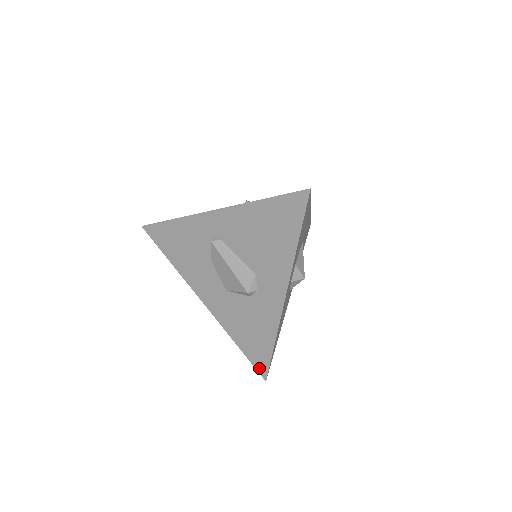
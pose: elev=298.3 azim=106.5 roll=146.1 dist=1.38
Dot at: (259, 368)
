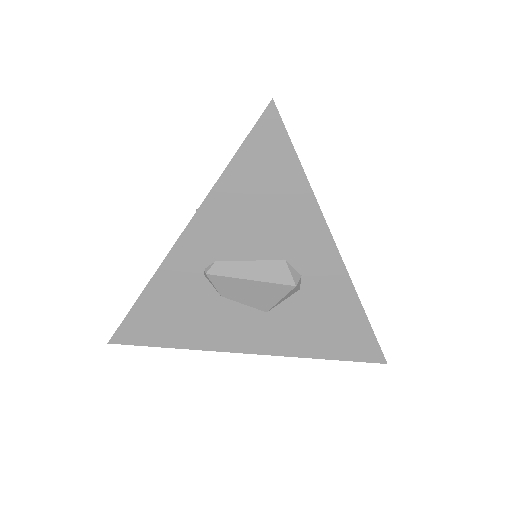
Dot at: (369, 358)
